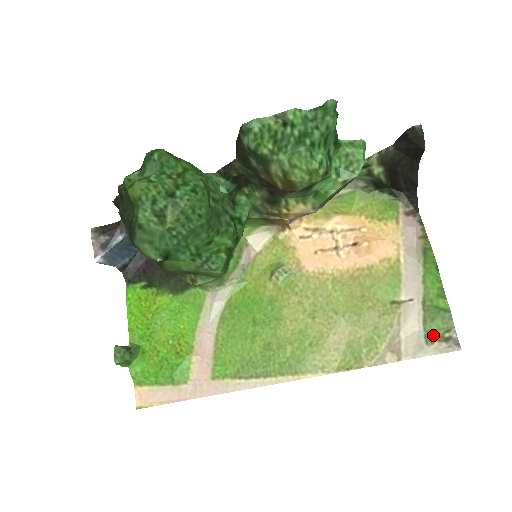
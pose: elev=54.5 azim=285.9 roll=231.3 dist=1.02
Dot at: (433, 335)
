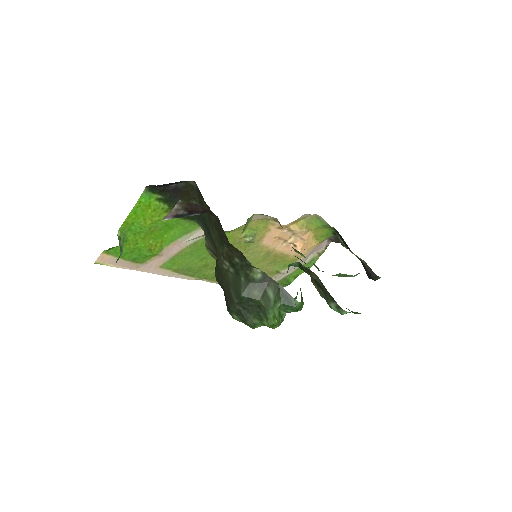
Dot at: occluded
